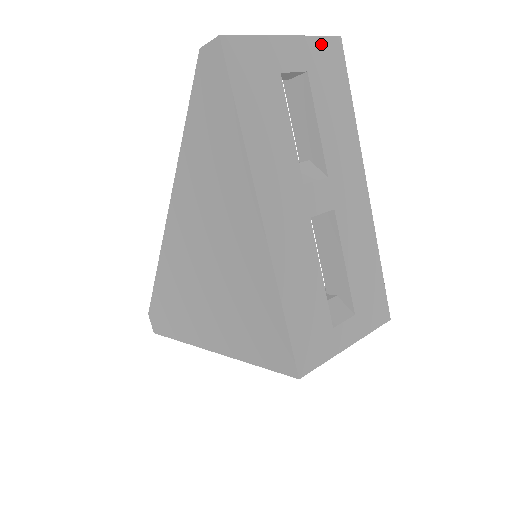
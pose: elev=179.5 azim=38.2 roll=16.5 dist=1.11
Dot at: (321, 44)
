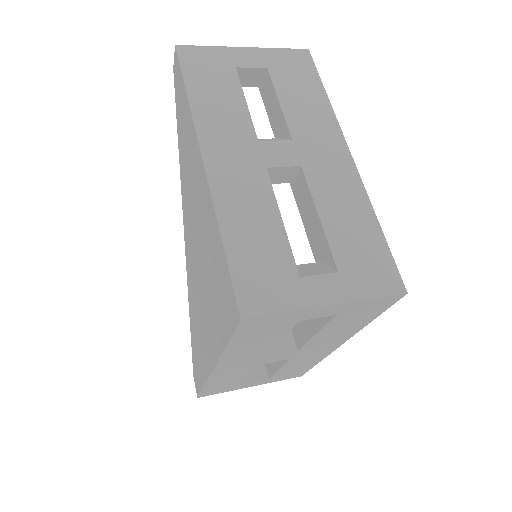
Dot at: (284, 53)
